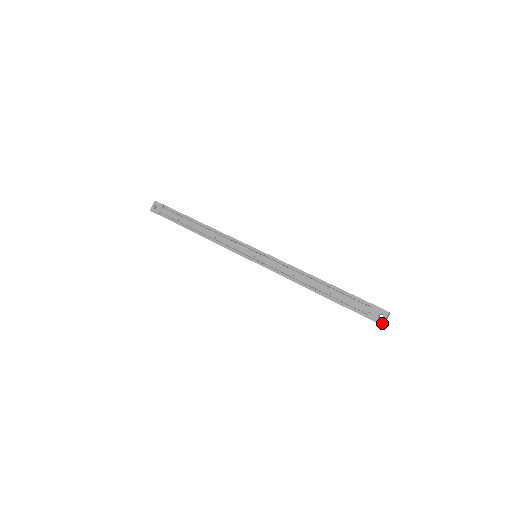
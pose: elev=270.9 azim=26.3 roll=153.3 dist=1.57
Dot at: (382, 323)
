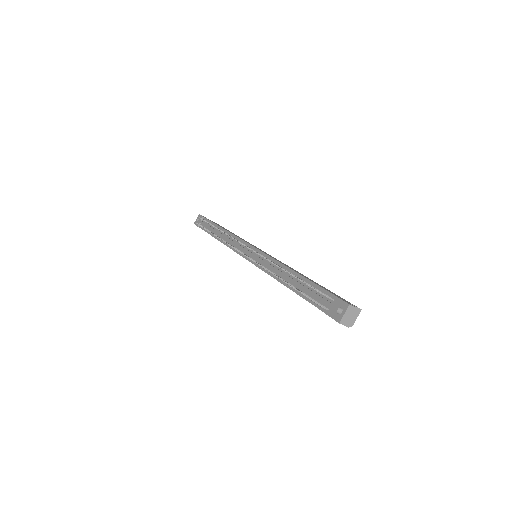
Dot at: (339, 320)
